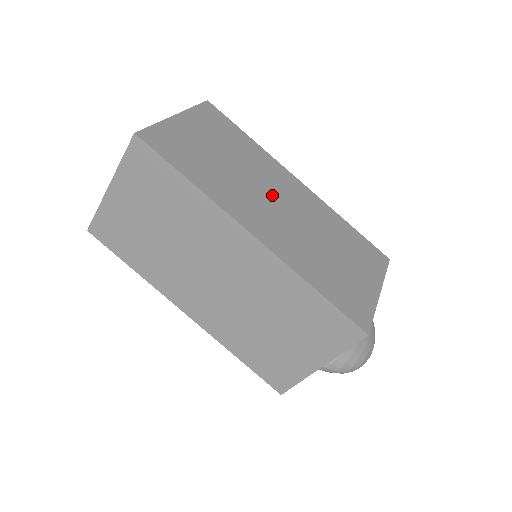
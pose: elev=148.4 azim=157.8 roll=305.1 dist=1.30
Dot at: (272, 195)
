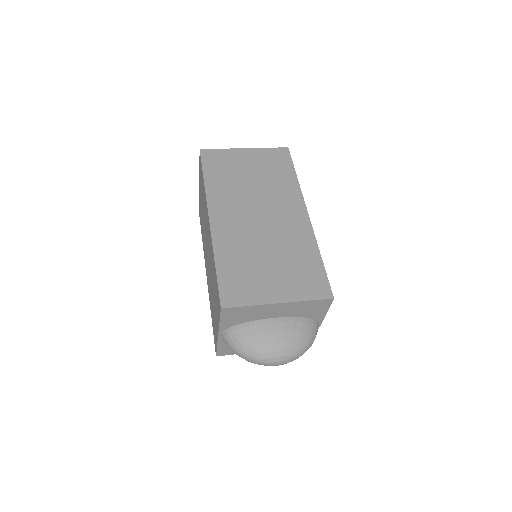
Dot at: (262, 209)
